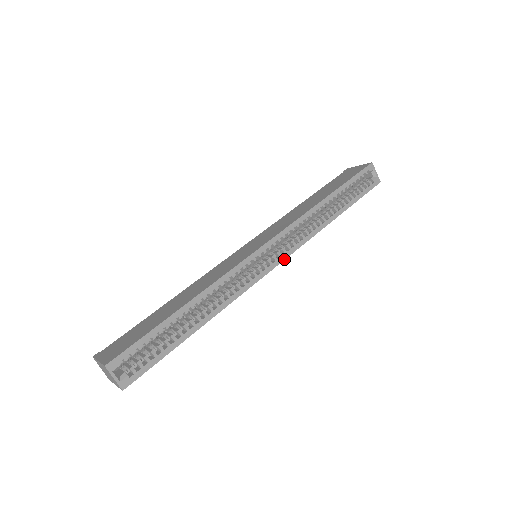
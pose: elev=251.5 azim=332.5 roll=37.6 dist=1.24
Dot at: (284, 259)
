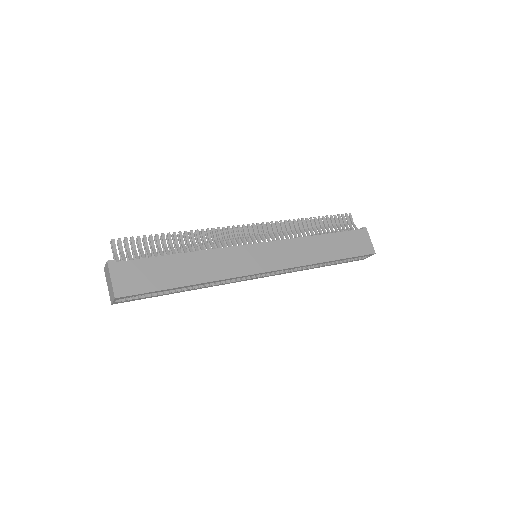
Dot at: occluded
